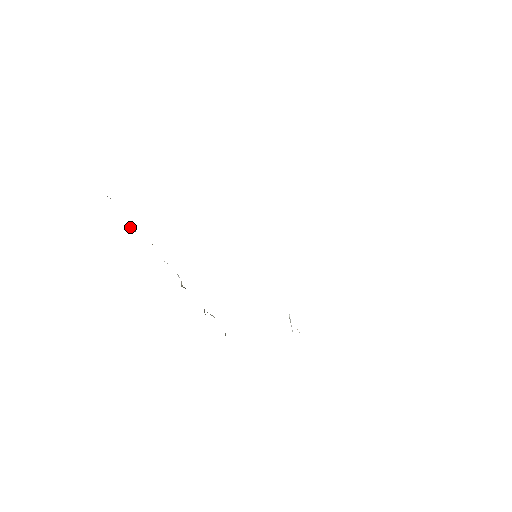
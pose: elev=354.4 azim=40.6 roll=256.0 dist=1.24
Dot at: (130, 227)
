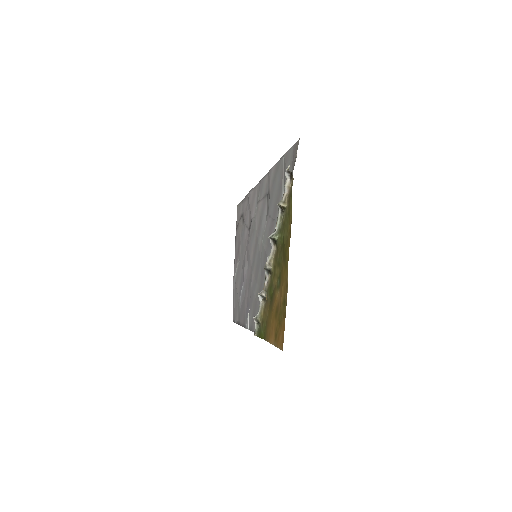
Dot at: (284, 205)
